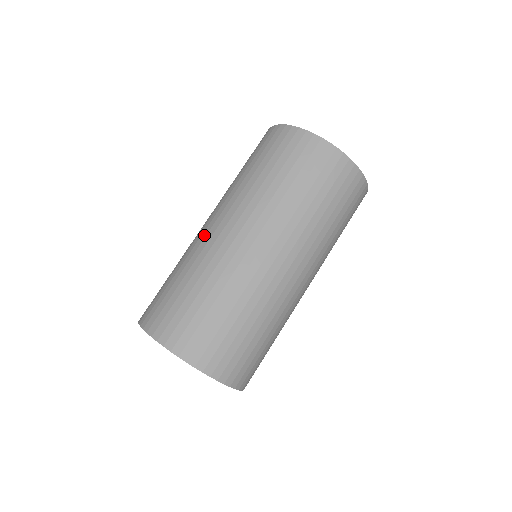
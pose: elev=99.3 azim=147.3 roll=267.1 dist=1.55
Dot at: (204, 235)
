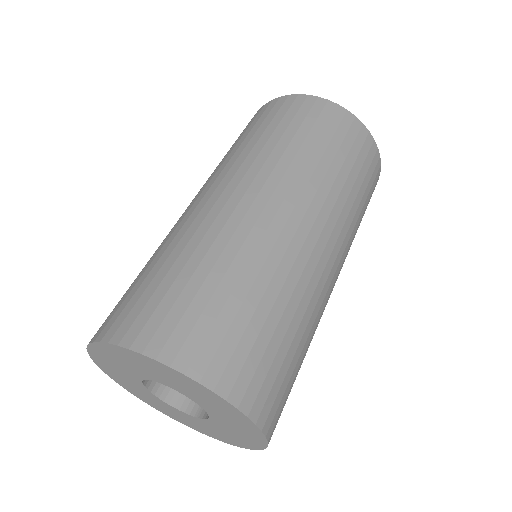
Dot at: occluded
